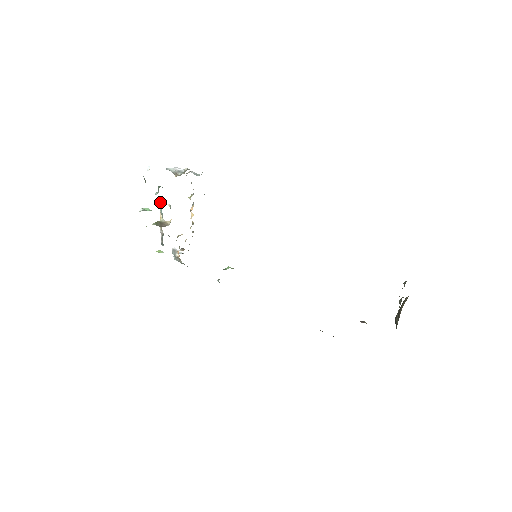
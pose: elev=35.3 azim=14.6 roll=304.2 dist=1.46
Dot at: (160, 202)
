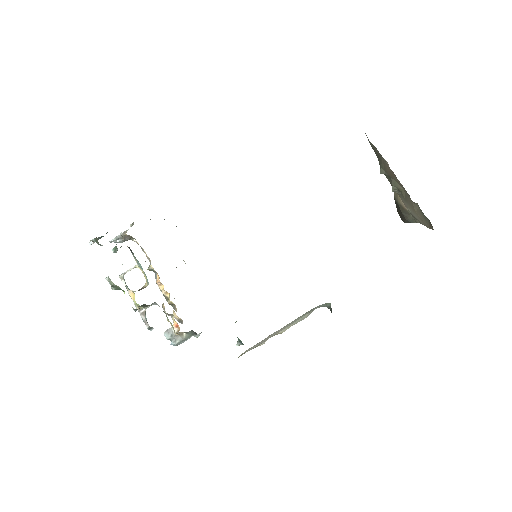
Dot at: (122, 274)
